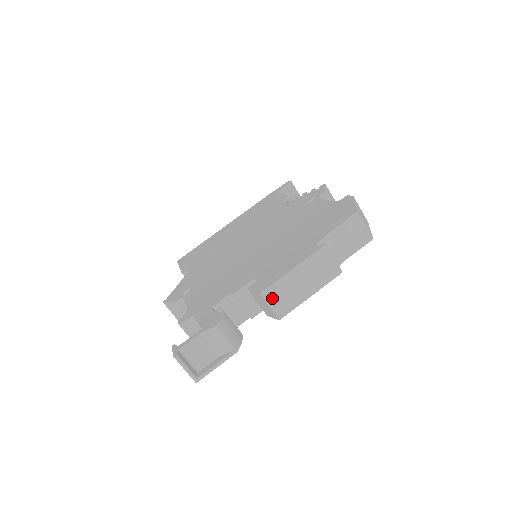
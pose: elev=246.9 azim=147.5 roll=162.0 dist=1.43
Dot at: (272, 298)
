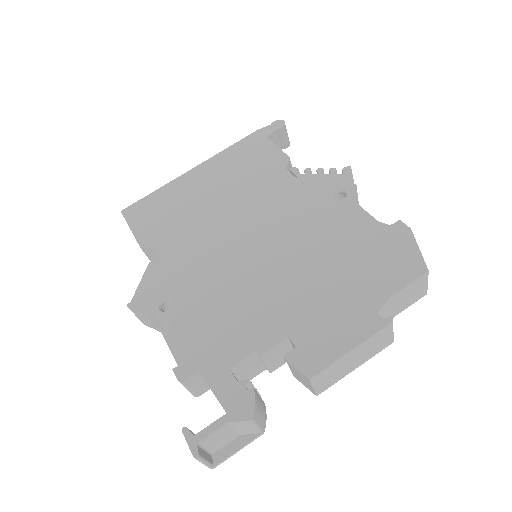
Dot at: (319, 380)
